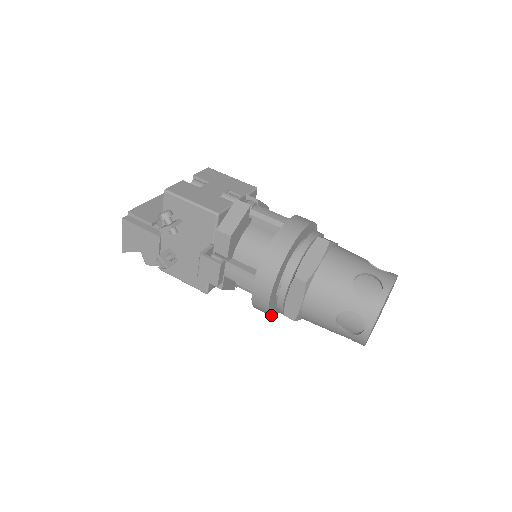
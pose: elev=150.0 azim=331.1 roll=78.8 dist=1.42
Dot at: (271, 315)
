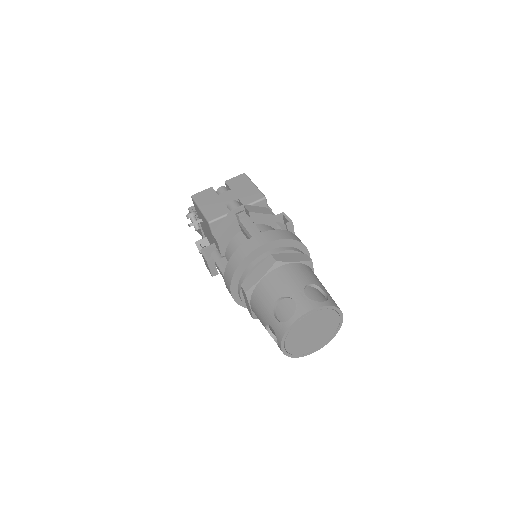
Dot at: occluded
